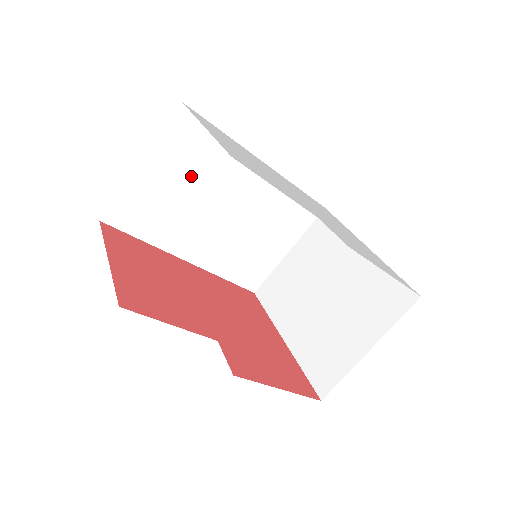
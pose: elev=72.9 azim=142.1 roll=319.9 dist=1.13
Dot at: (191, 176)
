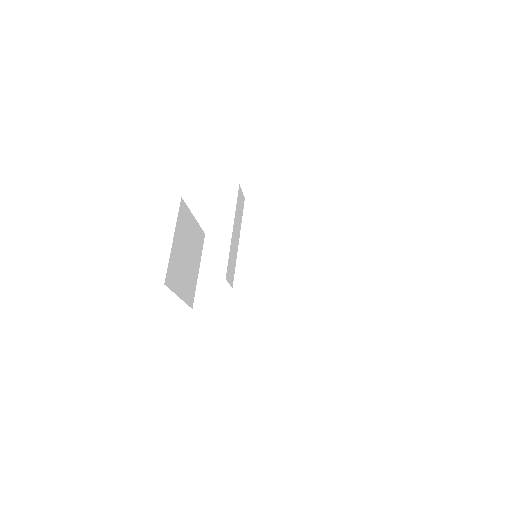
Dot at: occluded
